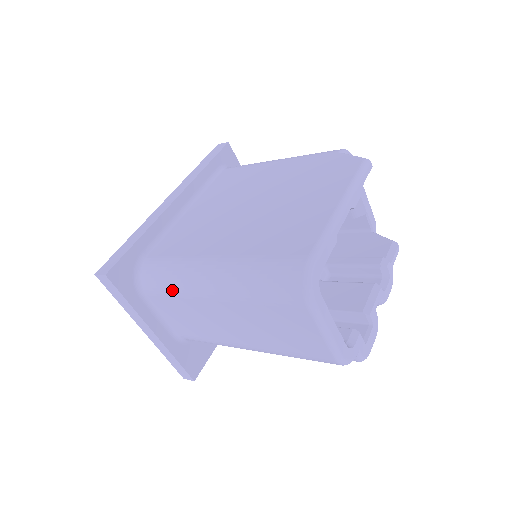
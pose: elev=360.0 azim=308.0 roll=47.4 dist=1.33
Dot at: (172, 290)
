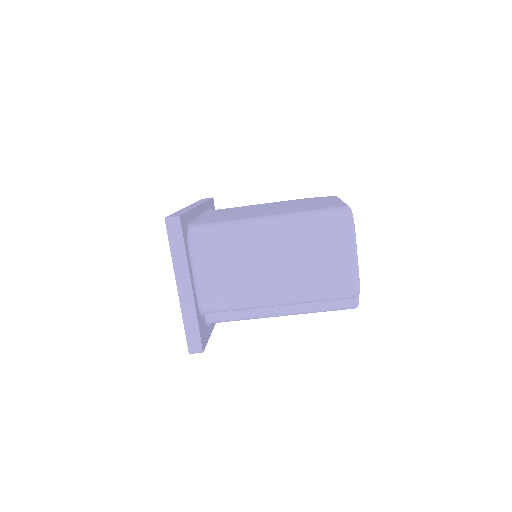
Dot at: (228, 239)
